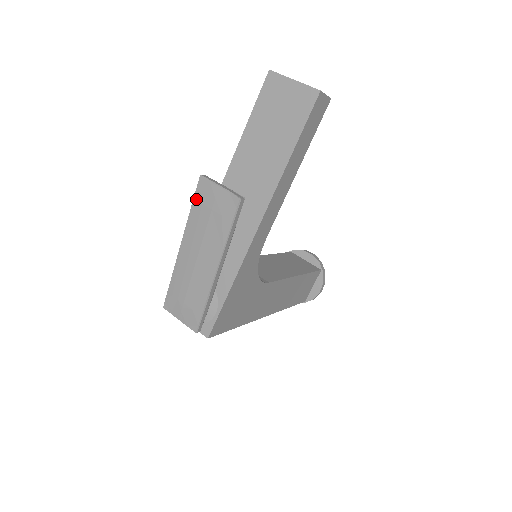
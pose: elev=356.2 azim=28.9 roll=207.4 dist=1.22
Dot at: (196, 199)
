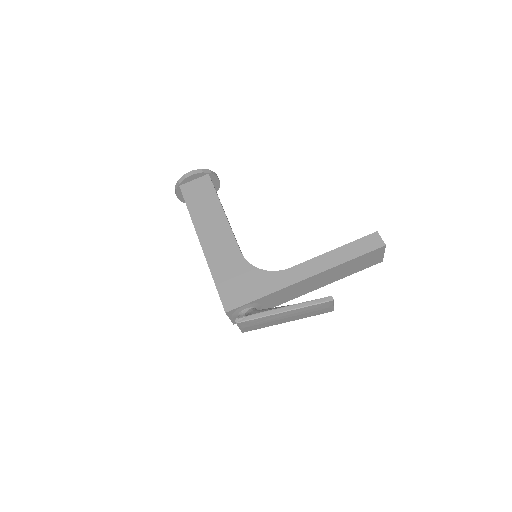
Dot at: (319, 305)
